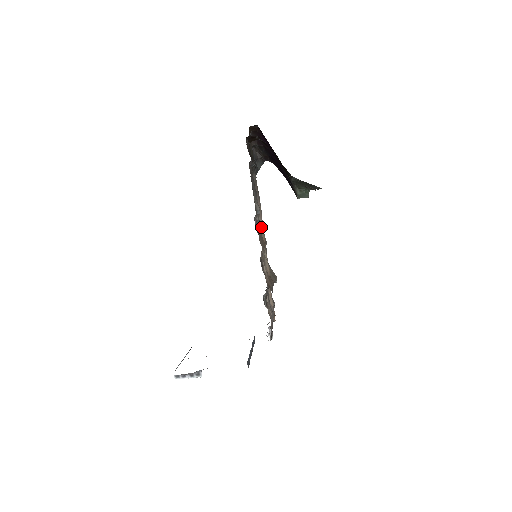
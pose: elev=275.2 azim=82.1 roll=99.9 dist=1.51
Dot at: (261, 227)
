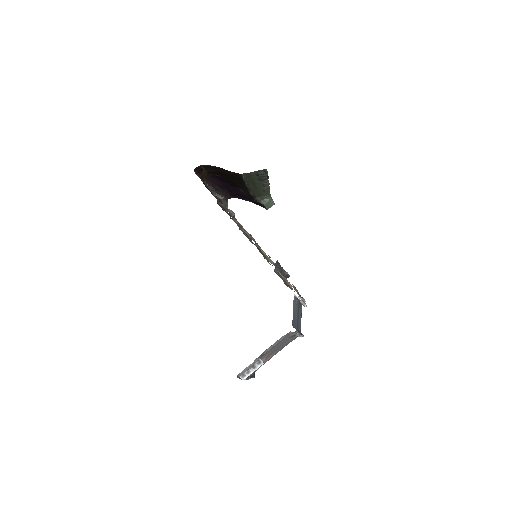
Dot at: (248, 235)
